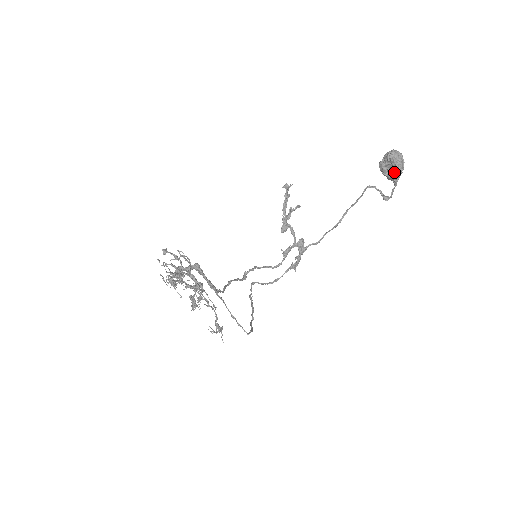
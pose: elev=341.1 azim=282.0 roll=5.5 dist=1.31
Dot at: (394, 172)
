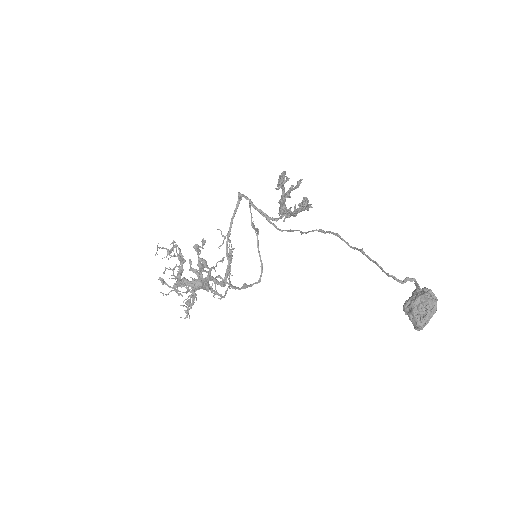
Dot at: occluded
